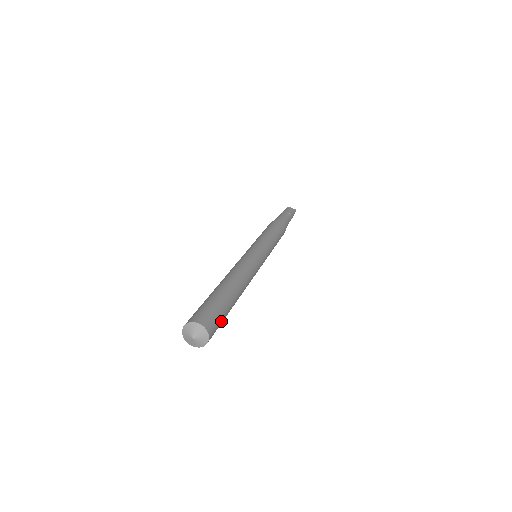
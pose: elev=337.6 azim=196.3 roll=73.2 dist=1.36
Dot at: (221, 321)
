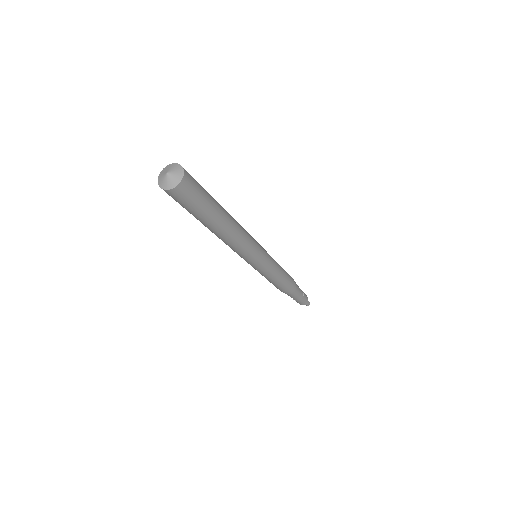
Dot at: (199, 198)
